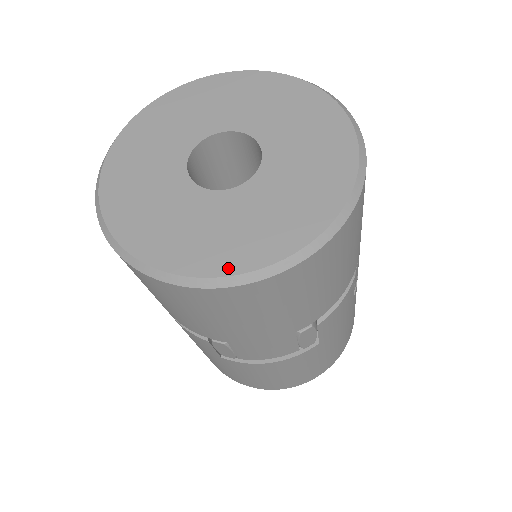
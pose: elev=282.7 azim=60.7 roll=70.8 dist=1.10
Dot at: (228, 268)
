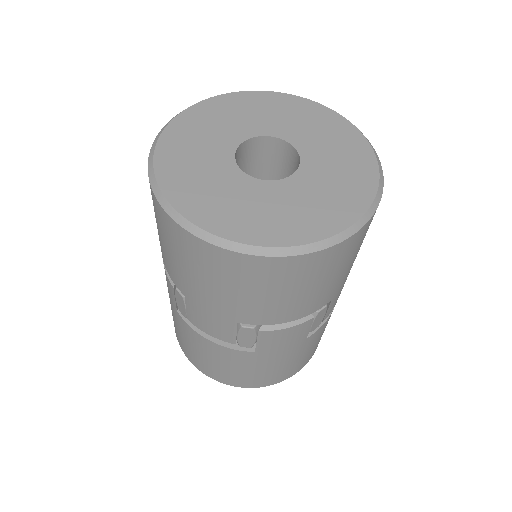
Dot at: (210, 226)
